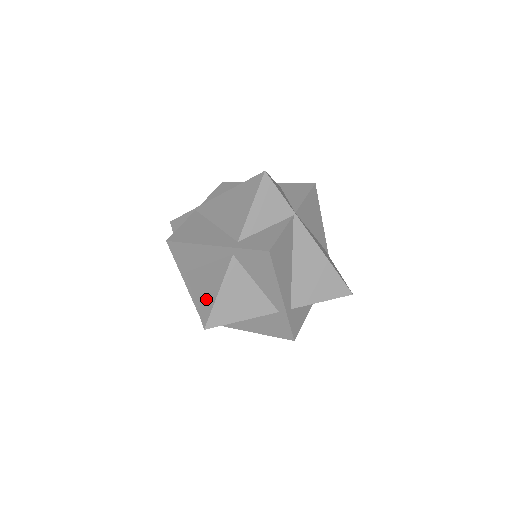
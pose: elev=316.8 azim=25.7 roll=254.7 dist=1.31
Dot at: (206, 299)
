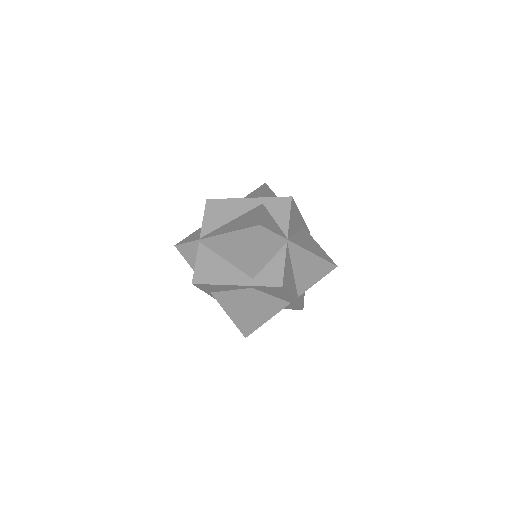
Dot at: (239, 317)
